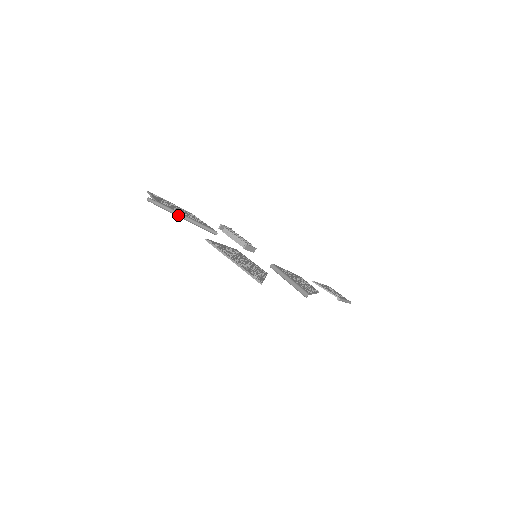
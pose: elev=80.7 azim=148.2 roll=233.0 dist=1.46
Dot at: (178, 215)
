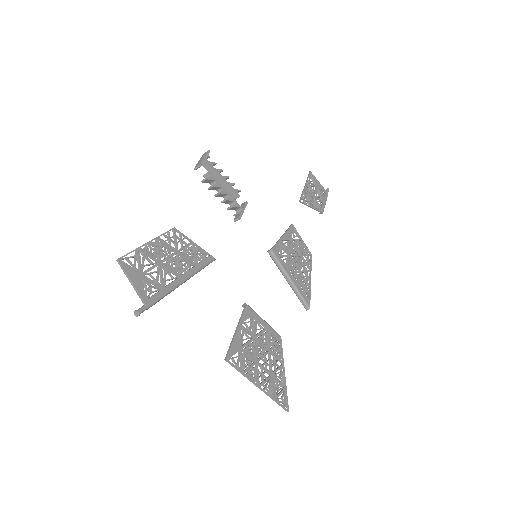
Dot at: (173, 290)
